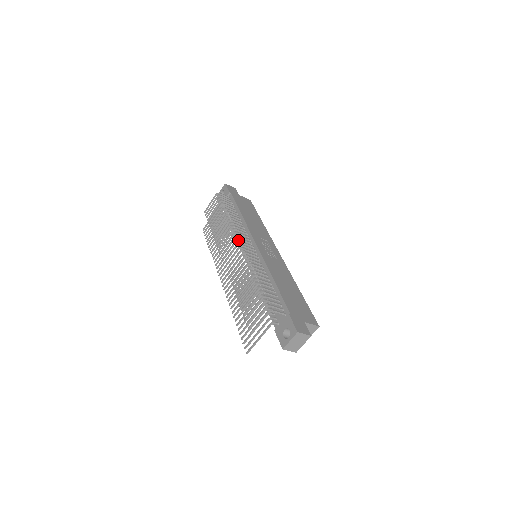
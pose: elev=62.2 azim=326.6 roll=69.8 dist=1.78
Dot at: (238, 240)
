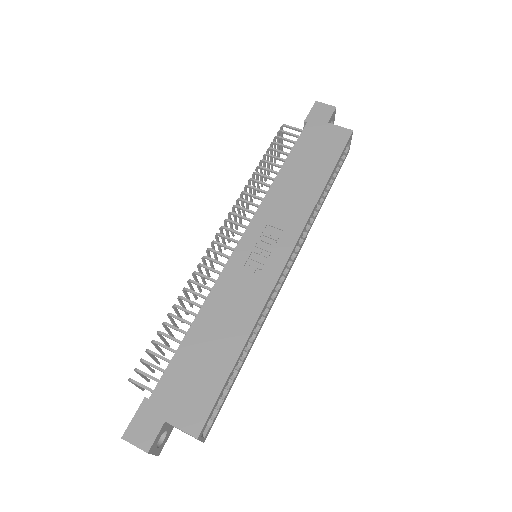
Dot at: occluded
